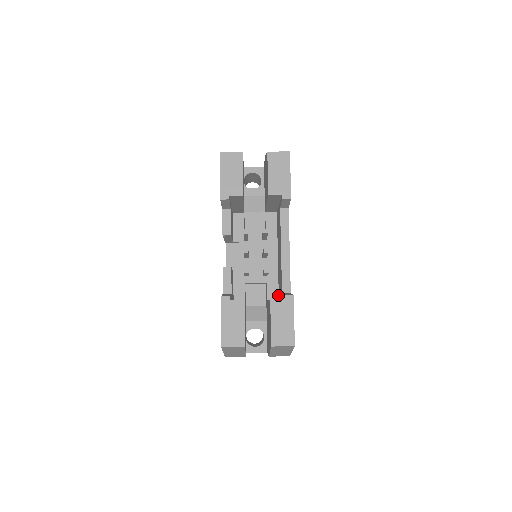
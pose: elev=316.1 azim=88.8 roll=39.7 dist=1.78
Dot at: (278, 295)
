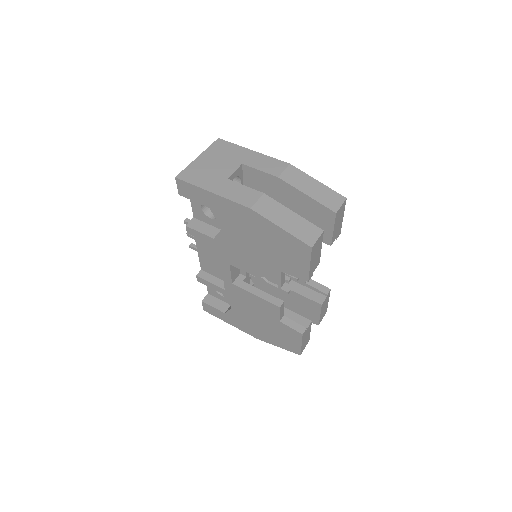
Dot at: occluded
